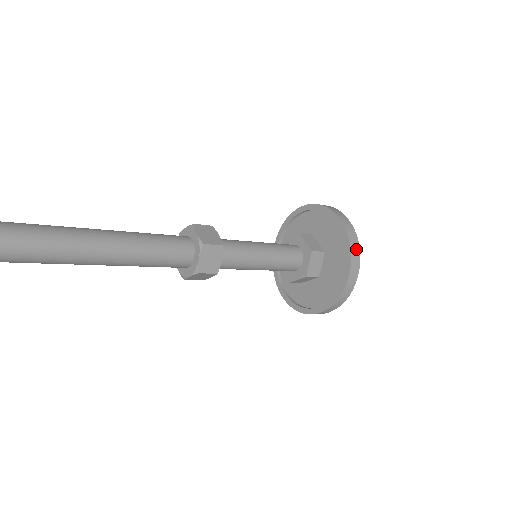
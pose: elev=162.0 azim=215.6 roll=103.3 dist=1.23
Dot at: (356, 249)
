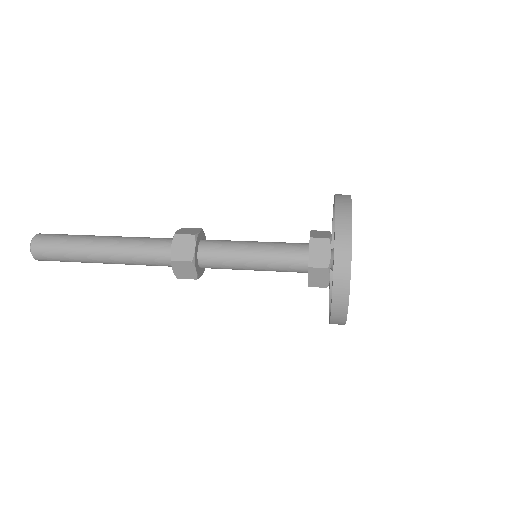
Dot at: (345, 216)
